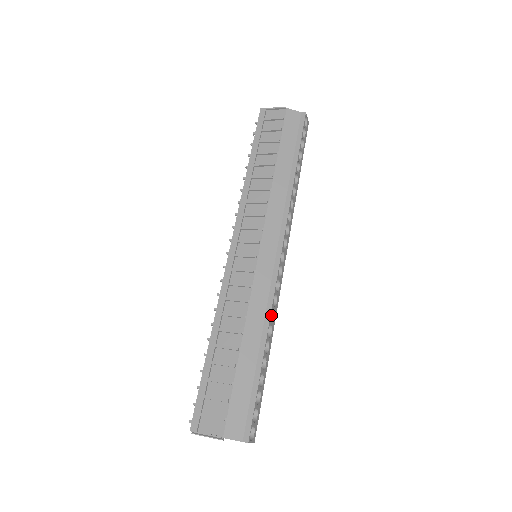
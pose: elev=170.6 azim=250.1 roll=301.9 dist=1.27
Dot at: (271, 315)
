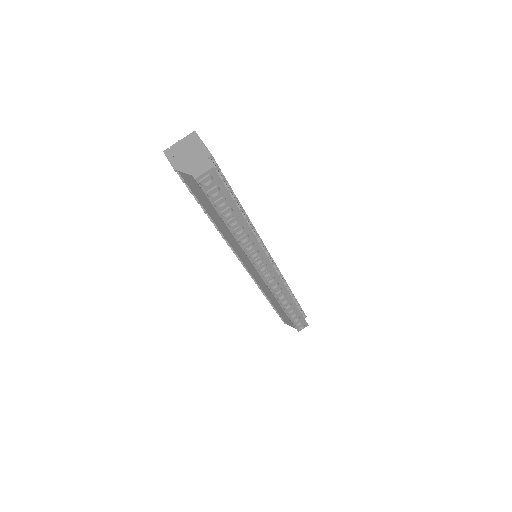
Dot at: (283, 292)
